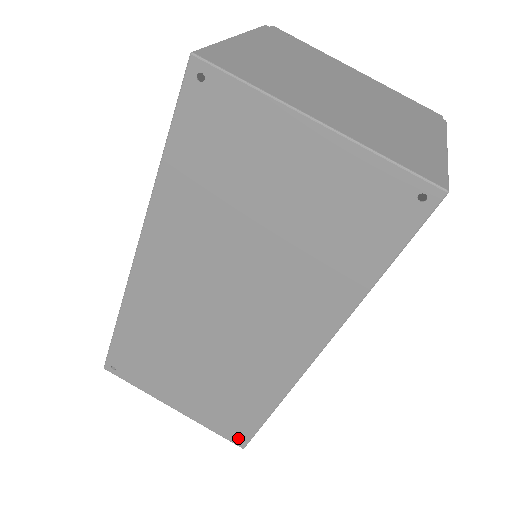
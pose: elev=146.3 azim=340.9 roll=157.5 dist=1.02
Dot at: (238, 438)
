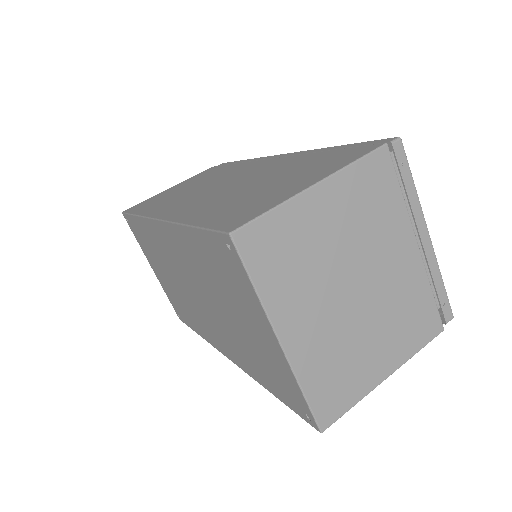
Dot at: (179, 315)
